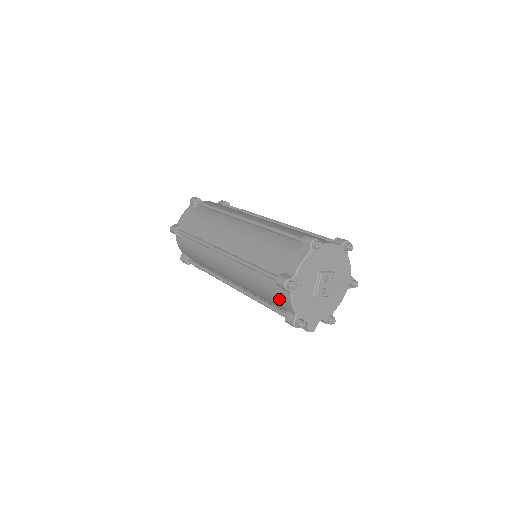
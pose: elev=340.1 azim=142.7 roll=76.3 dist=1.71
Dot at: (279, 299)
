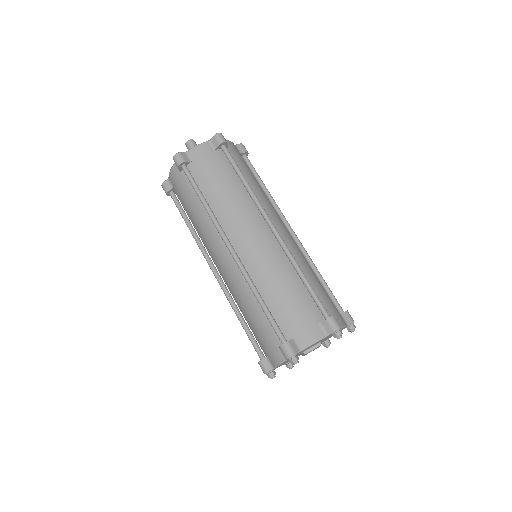
Dot at: occluded
